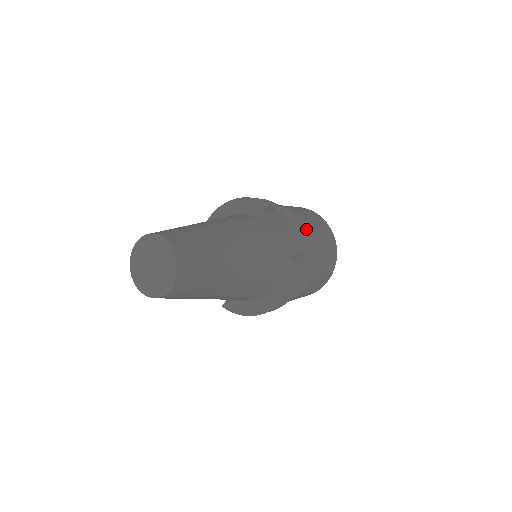
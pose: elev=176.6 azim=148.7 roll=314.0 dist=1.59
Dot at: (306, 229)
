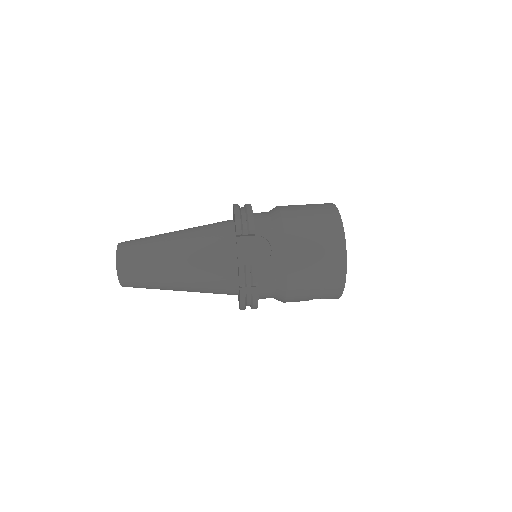
Dot at: (284, 261)
